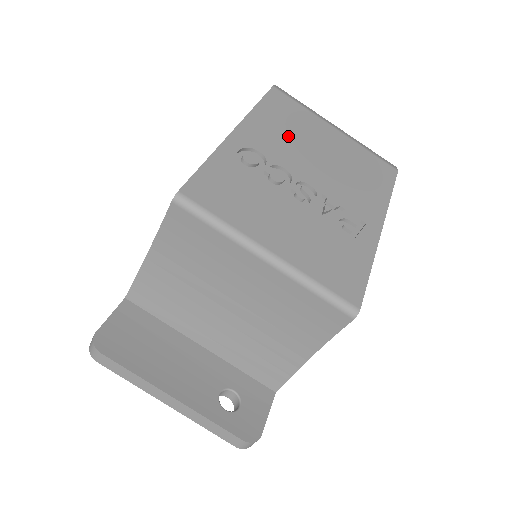
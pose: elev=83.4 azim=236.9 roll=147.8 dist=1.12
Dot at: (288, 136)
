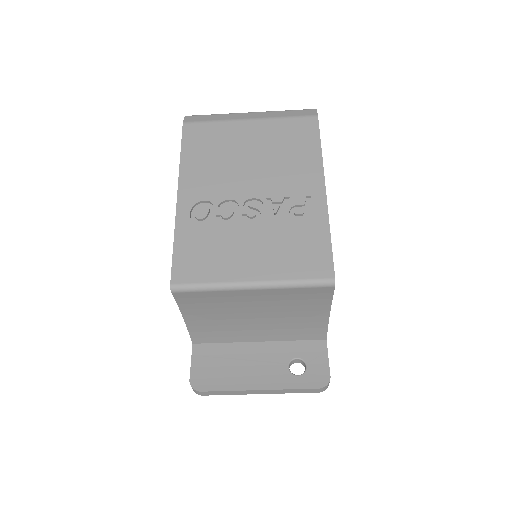
Dot at: (217, 165)
